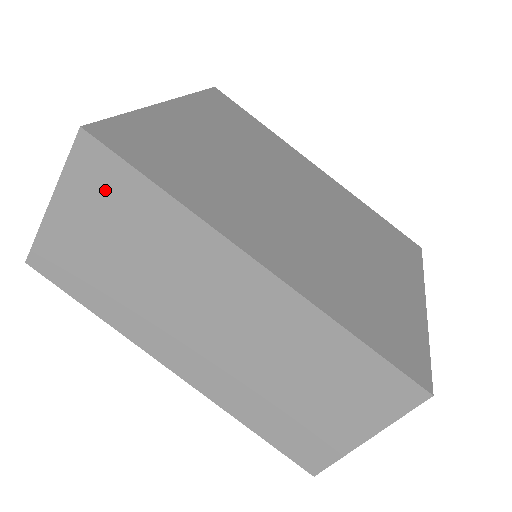
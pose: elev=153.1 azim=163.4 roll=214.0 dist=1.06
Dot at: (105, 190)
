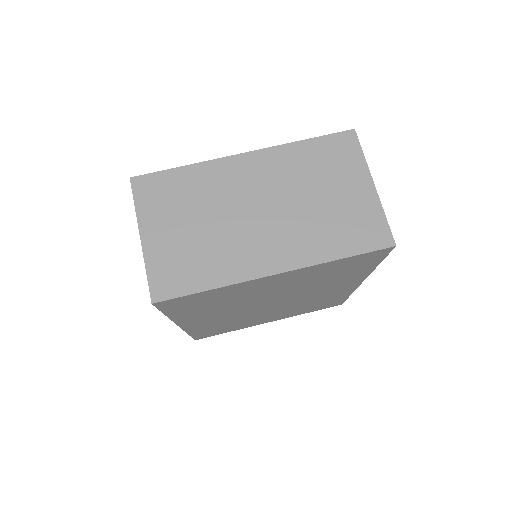
Dot at: occluded
